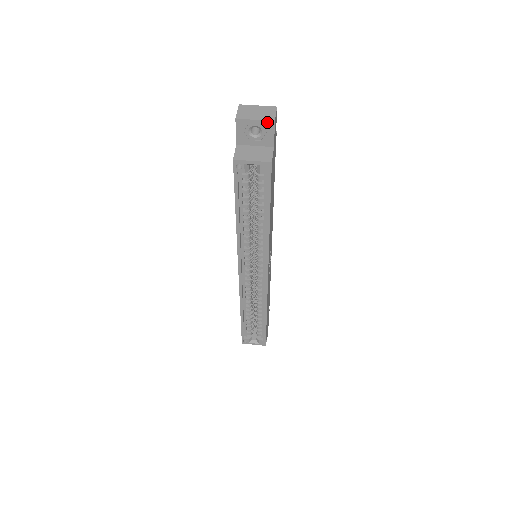
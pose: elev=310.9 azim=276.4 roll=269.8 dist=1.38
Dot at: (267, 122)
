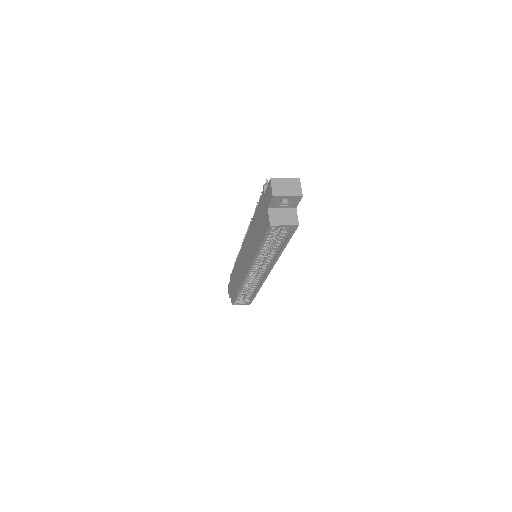
Dot at: (296, 197)
